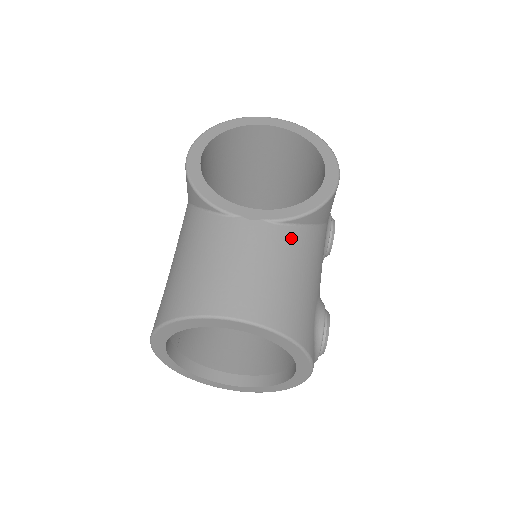
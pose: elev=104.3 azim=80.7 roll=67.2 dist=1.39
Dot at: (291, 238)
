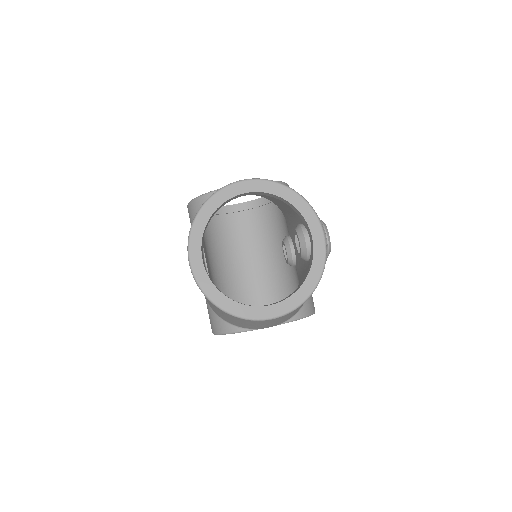
Dot at: occluded
